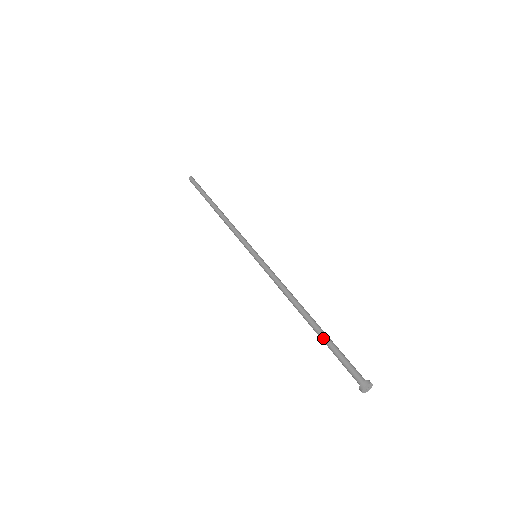
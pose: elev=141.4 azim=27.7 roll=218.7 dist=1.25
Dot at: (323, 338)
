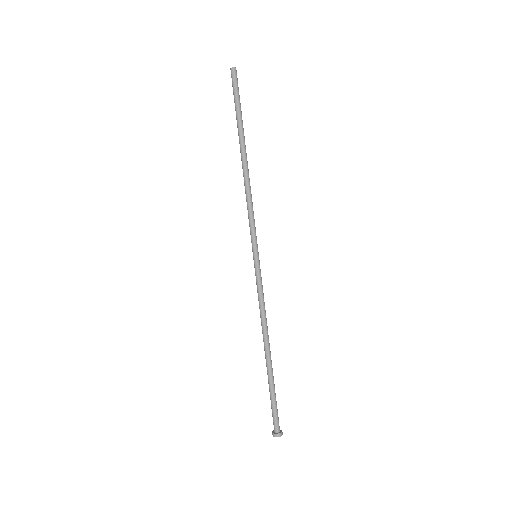
Dot at: (271, 382)
